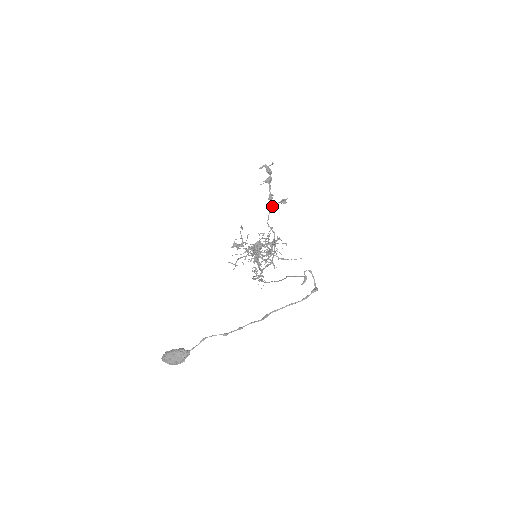
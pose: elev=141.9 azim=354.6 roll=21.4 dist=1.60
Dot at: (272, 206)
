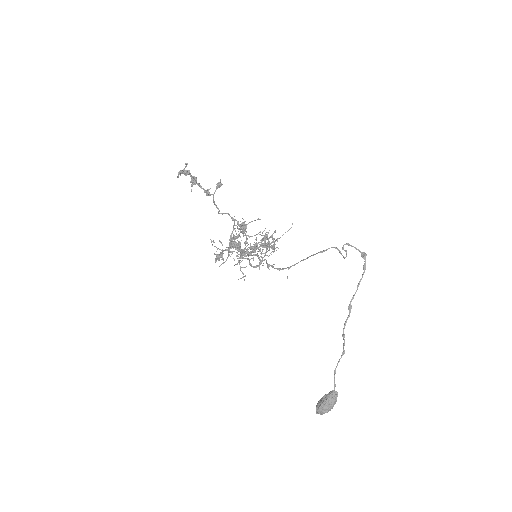
Dot at: (213, 198)
